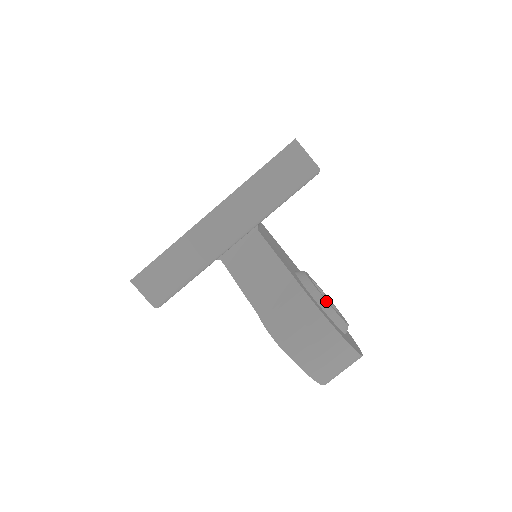
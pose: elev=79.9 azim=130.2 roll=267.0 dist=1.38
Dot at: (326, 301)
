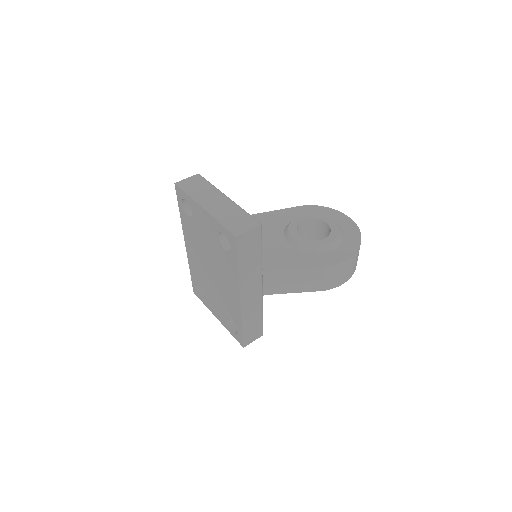
Dot at: (328, 245)
